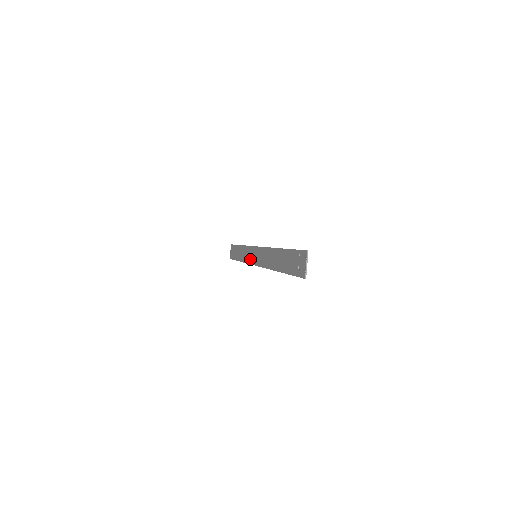
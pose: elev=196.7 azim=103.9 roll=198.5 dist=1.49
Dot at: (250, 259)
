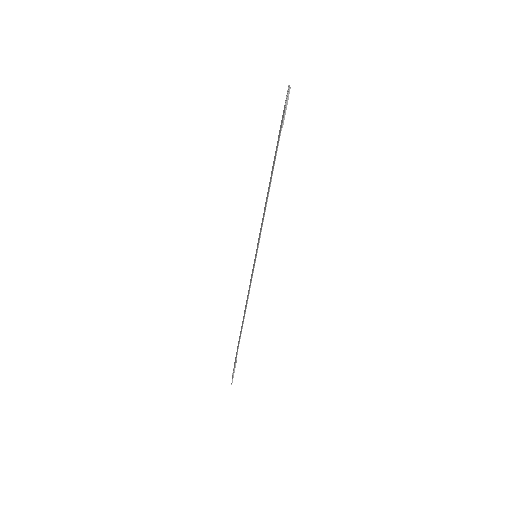
Dot at: (251, 279)
